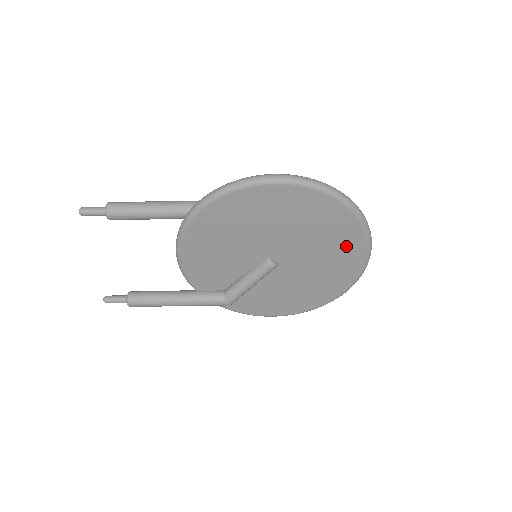
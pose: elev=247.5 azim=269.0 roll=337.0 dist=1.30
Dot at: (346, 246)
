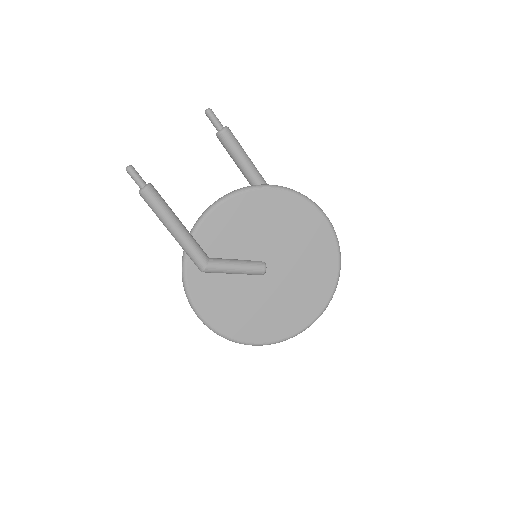
Dot at: (309, 303)
